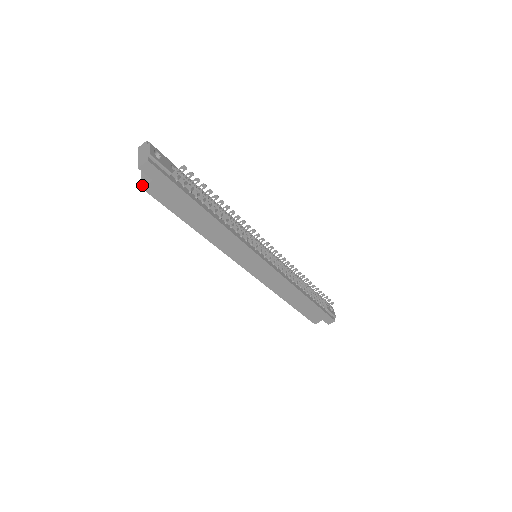
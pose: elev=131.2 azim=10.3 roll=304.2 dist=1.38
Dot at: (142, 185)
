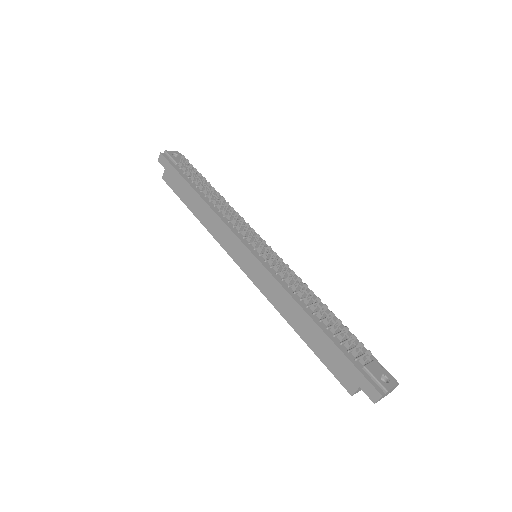
Dot at: (164, 177)
